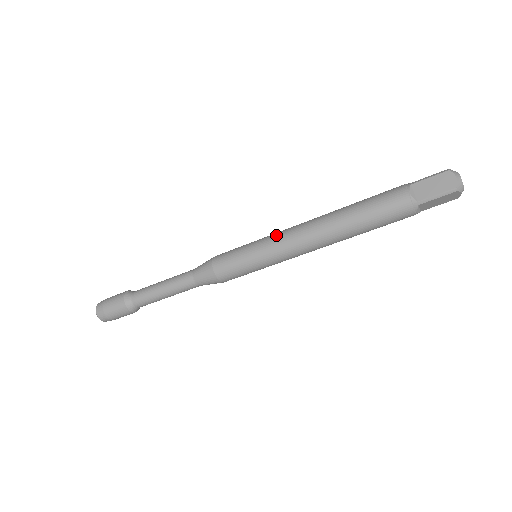
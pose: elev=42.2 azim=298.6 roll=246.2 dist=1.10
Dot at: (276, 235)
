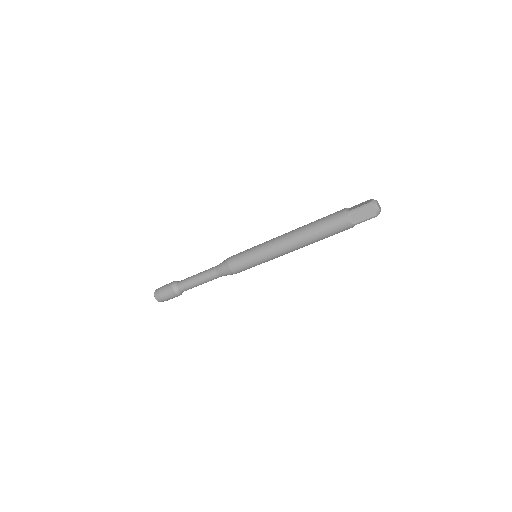
Dot at: (268, 247)
